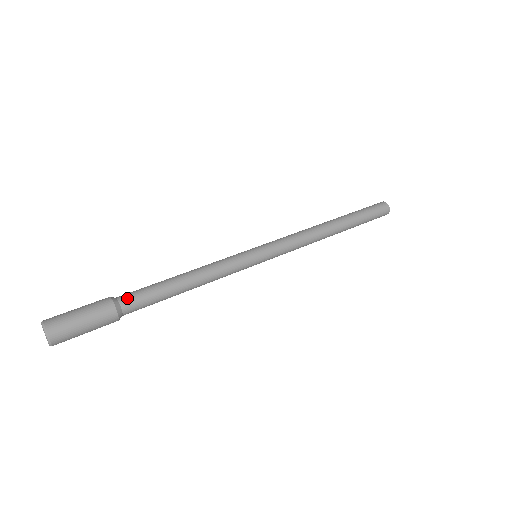
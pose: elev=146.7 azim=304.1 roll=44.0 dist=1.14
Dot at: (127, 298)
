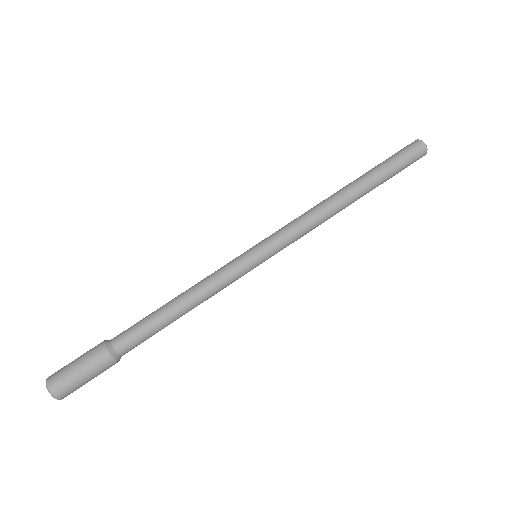
Dot at: (128, 351)
